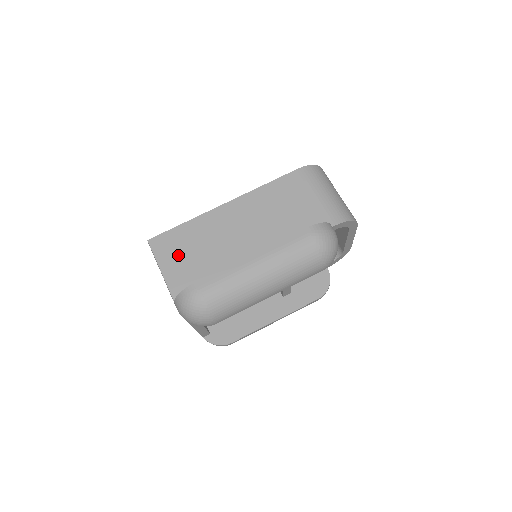
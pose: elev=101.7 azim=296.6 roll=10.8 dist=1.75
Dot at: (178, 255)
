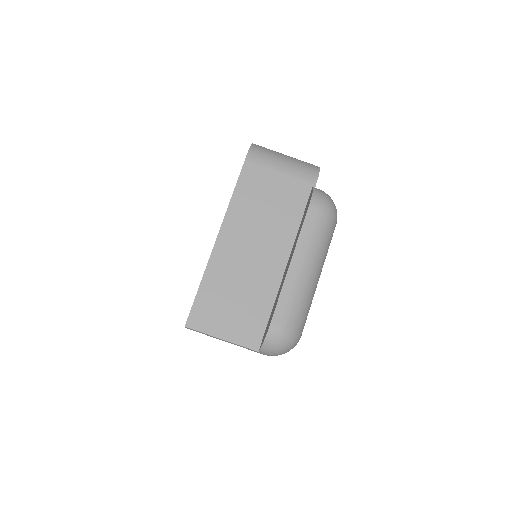
Dot at: (223, 315)
